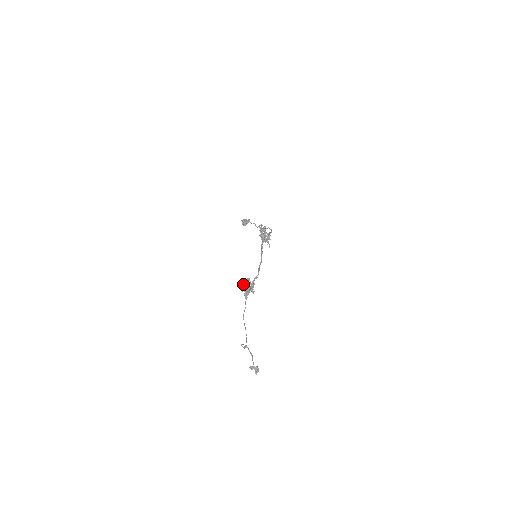
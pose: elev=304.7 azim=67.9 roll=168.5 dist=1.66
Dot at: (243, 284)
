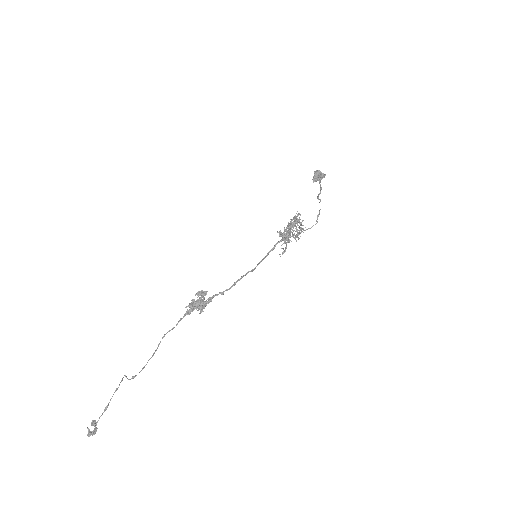
Dot at: (195, 295)
